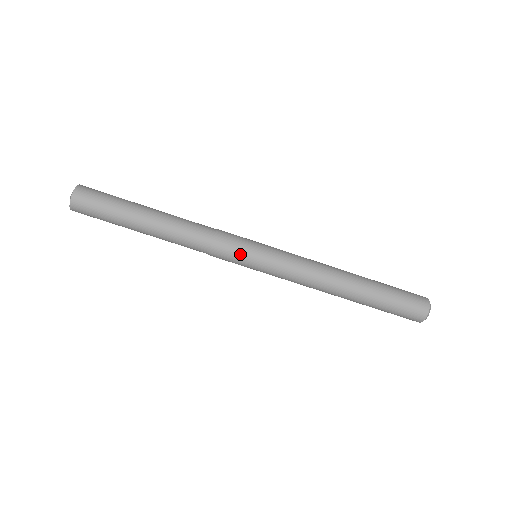
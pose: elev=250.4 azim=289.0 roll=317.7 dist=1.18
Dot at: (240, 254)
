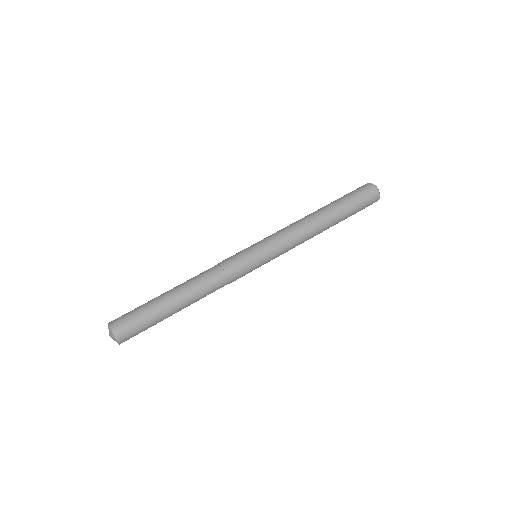
Dot at: (239, 252)
